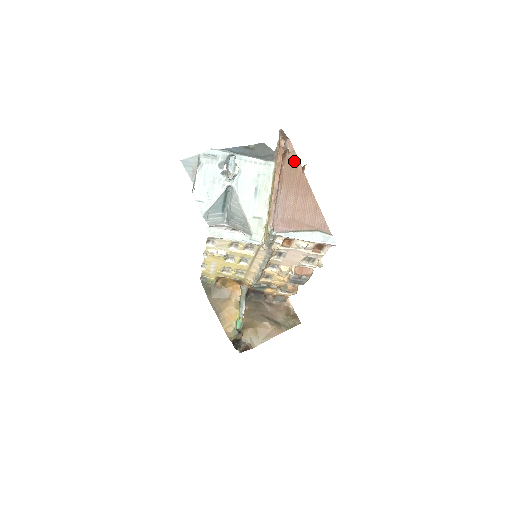
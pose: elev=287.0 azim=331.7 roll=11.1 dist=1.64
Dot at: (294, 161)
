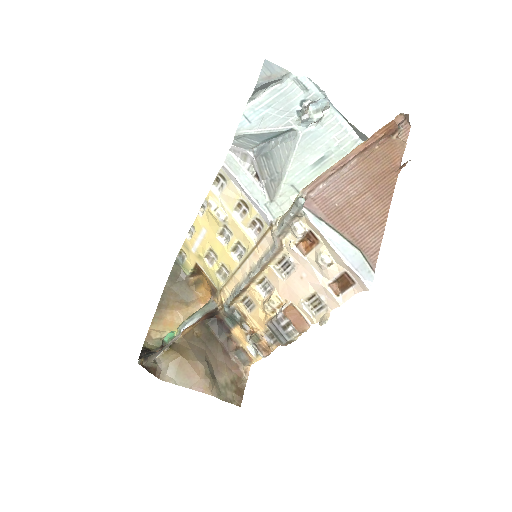
Dot at: (396, 152)
